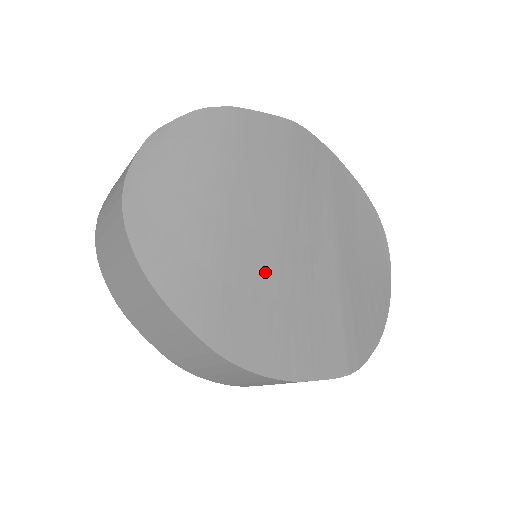
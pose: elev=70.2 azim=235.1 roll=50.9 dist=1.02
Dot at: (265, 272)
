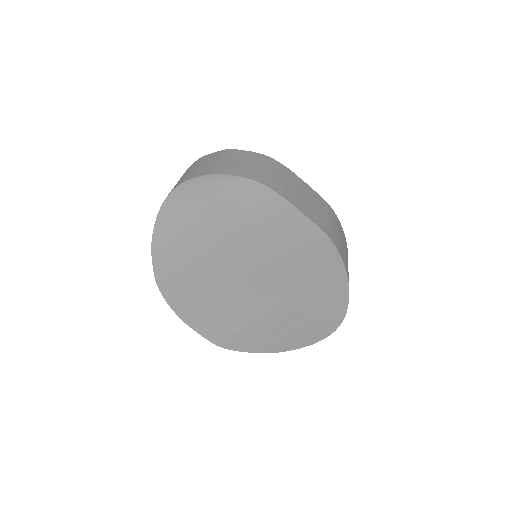
Dot at: (213, 280)
